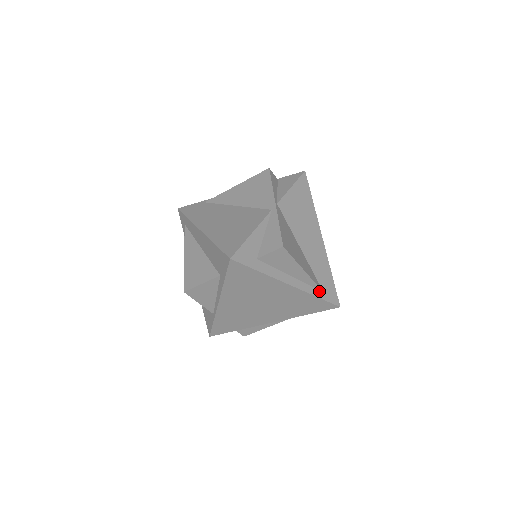
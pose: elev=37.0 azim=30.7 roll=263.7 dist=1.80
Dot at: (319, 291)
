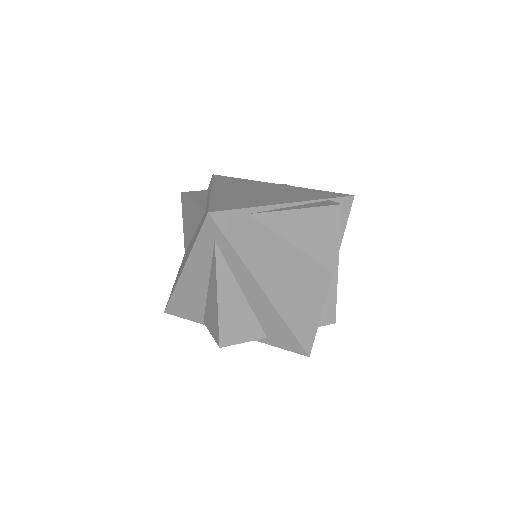
Dot at: occluded
